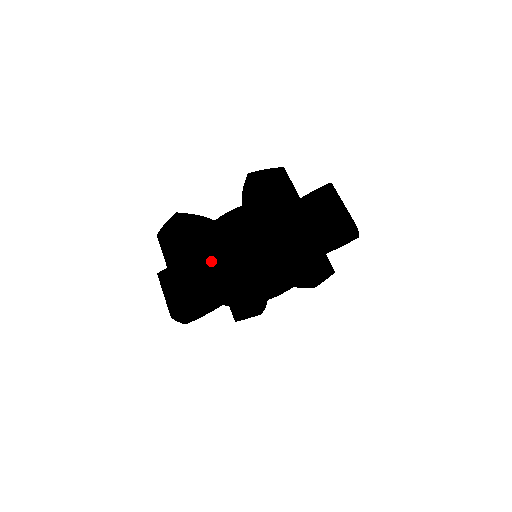
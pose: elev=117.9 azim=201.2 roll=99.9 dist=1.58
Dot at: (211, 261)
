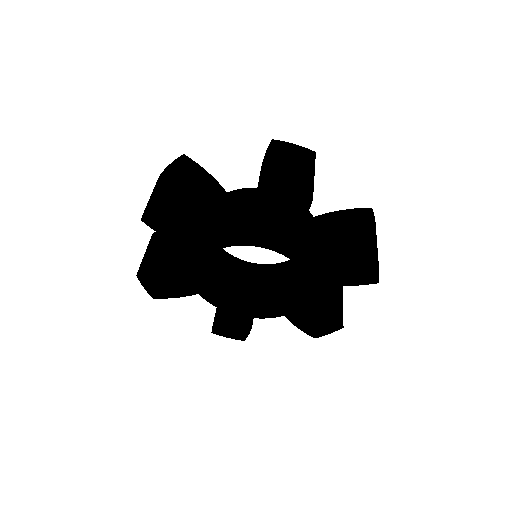
Dot at: (188, 210)
